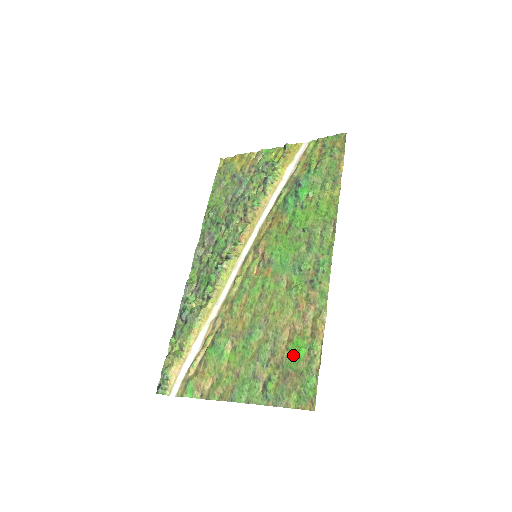
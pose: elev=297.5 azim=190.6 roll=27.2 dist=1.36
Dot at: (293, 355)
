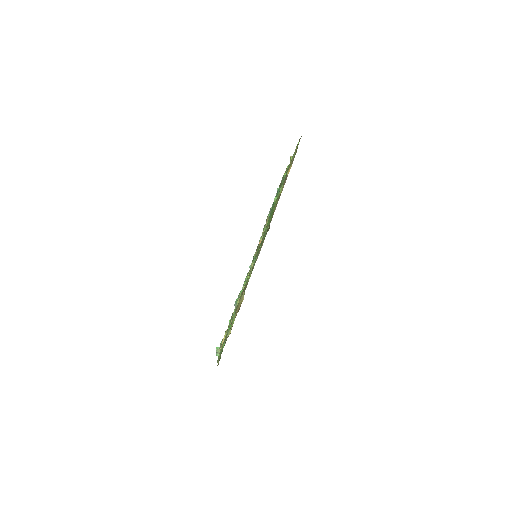
Dot at: occluded
